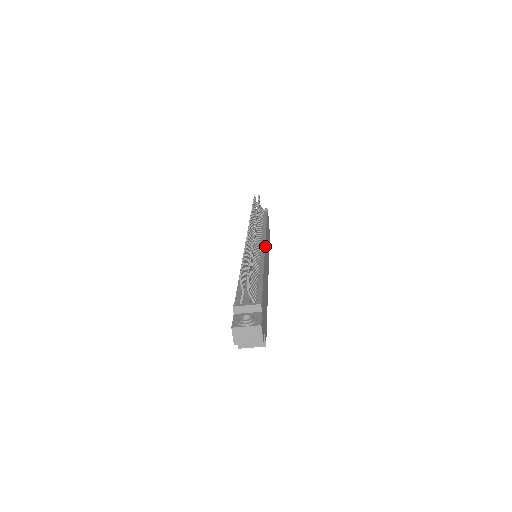
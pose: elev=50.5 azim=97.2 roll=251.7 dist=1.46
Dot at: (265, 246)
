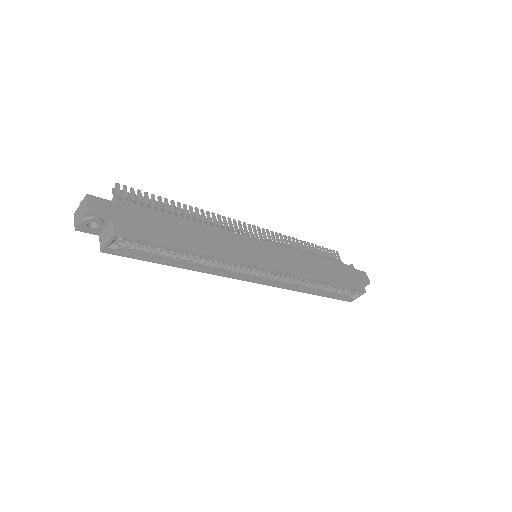
Dot at: (264, 243)
